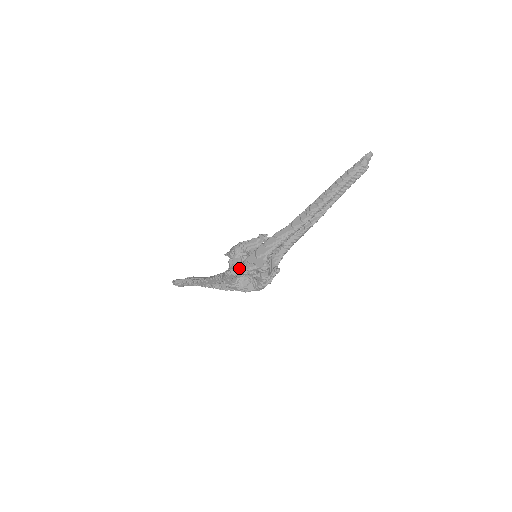
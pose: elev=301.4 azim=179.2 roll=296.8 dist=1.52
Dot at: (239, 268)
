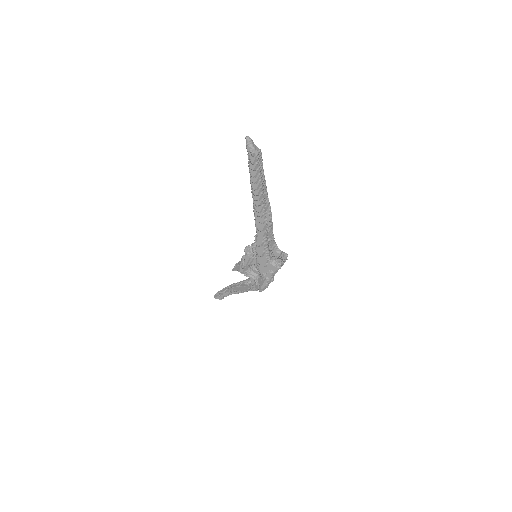
Dot at: (265, 283)
